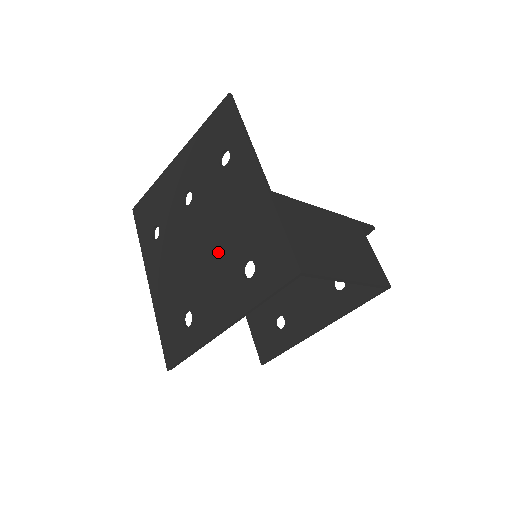
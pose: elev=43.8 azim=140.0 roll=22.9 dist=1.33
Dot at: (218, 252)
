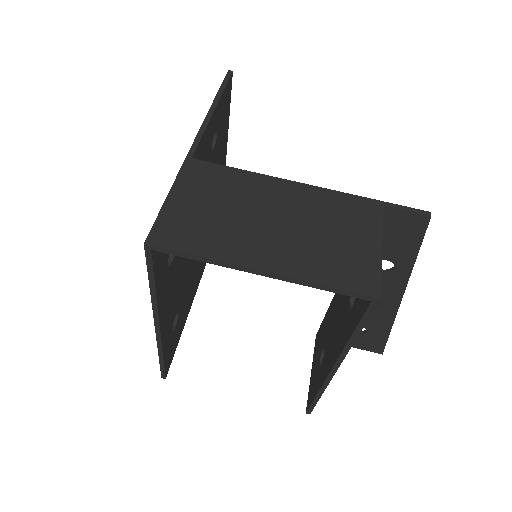
Dot at: occluded
